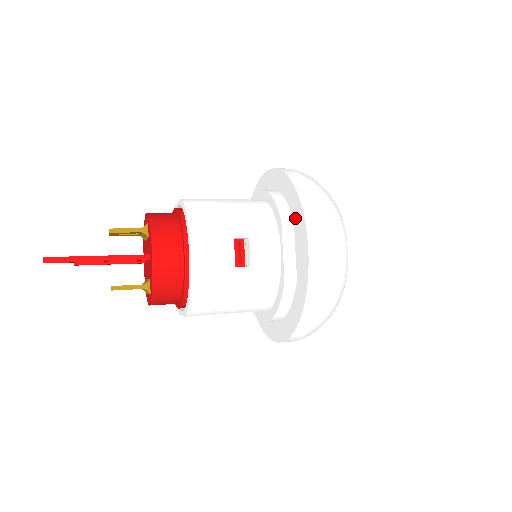
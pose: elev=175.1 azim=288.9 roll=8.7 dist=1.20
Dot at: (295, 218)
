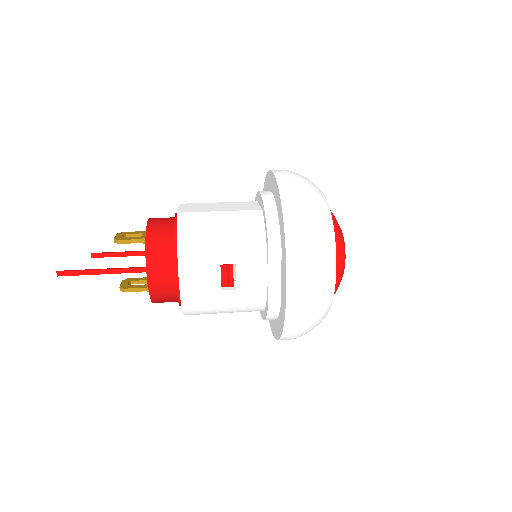
Dot at: (282, 249)
